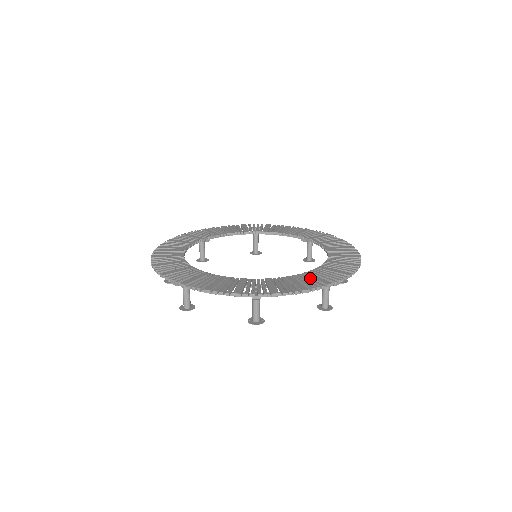
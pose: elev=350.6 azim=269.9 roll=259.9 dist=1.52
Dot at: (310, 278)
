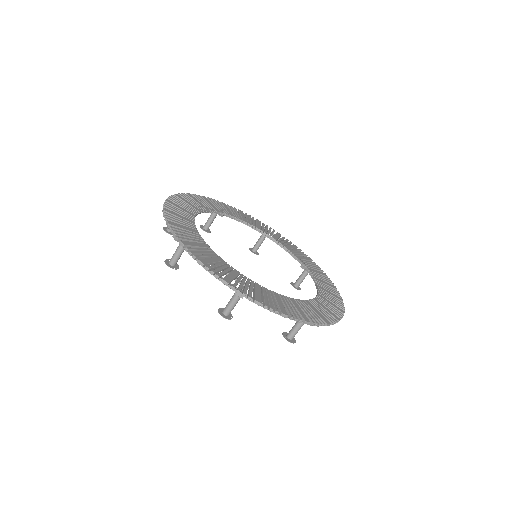
Dot at: (228, 271)
